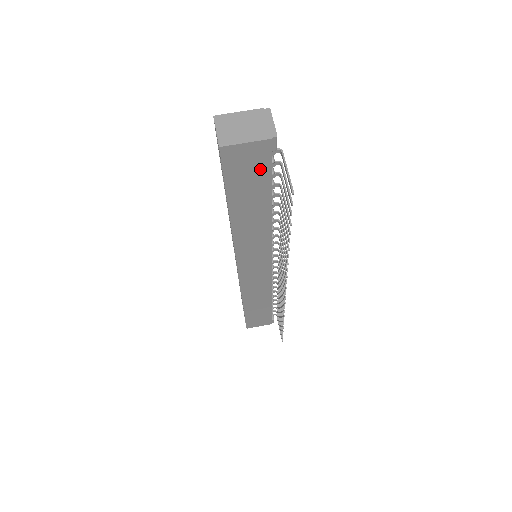
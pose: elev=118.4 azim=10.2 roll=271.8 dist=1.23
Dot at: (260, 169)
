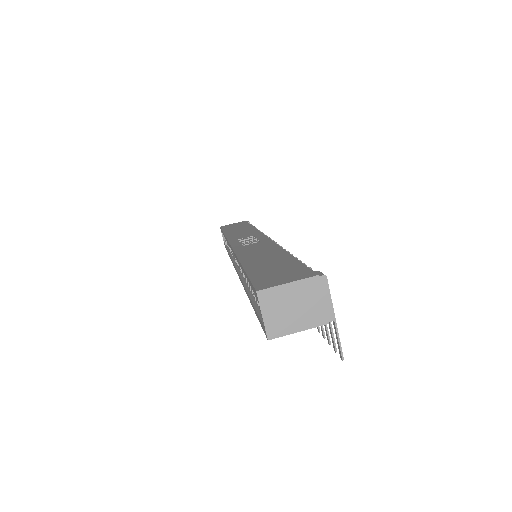
Dot at: occluded
